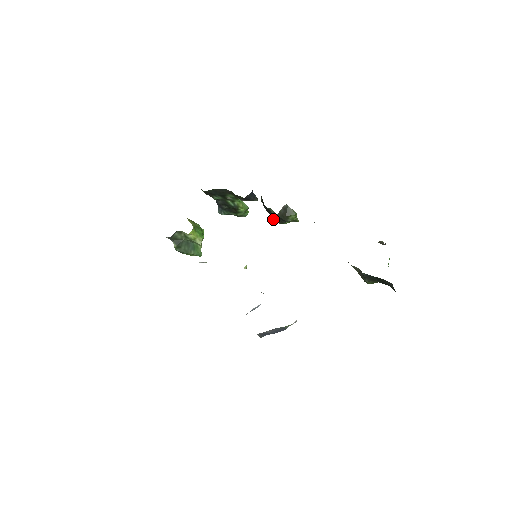
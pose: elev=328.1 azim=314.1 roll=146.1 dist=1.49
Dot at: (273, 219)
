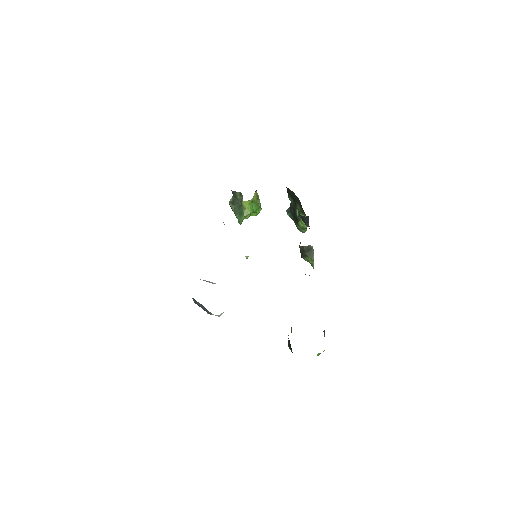
Dot at: occluded
